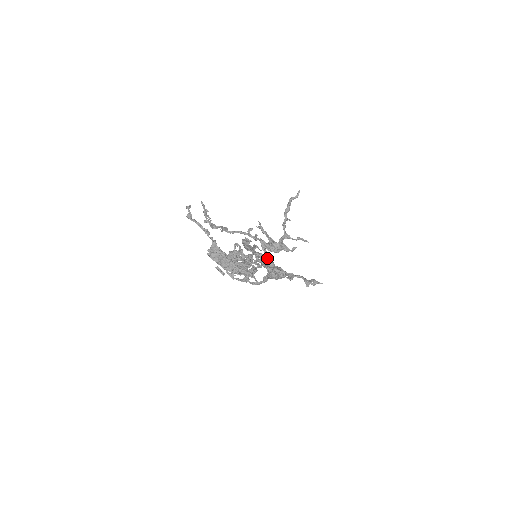
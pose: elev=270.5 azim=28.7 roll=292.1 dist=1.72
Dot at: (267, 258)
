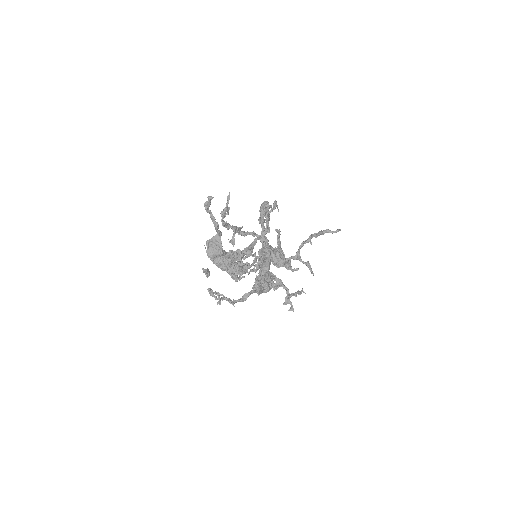
Dot at: (266, 260)
